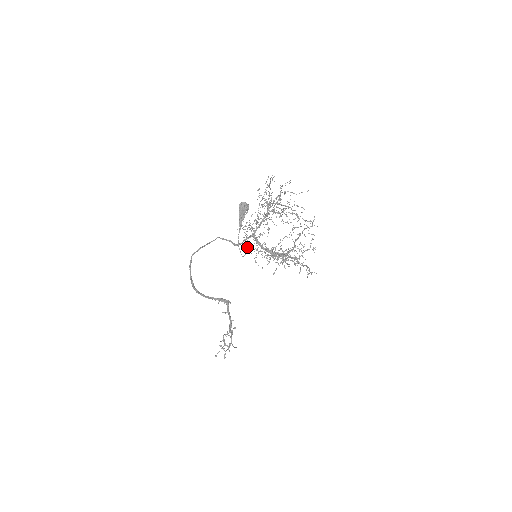
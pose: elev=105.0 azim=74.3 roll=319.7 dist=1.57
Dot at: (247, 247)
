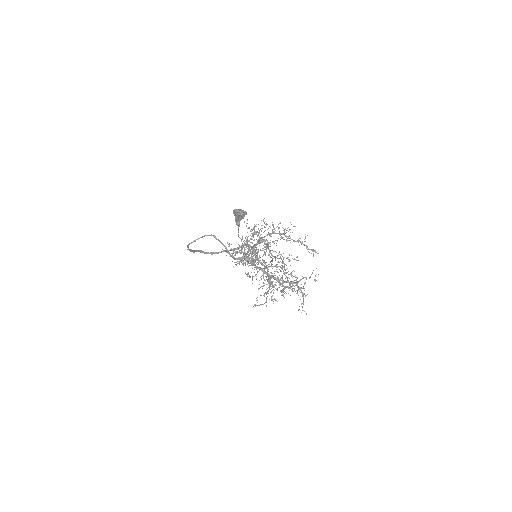
Dot at: occluded
